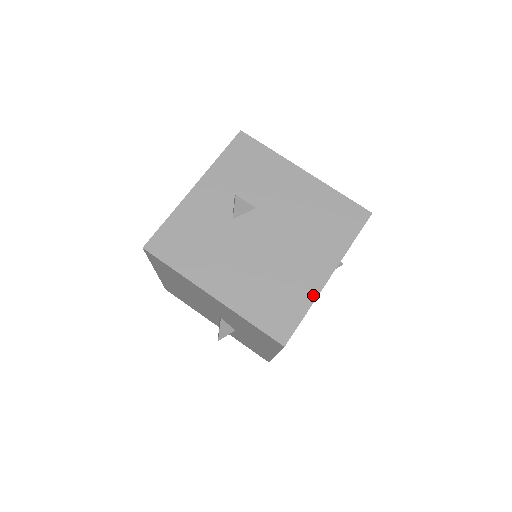
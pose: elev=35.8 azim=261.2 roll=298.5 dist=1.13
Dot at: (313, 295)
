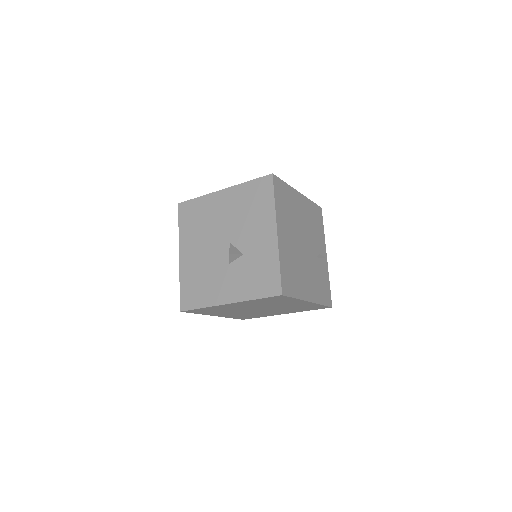
Dot at: occluded
